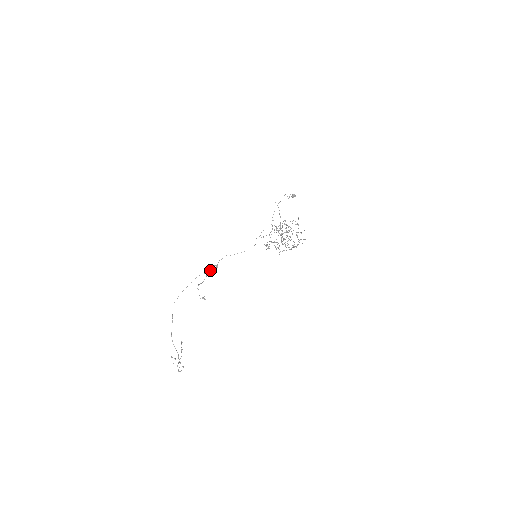
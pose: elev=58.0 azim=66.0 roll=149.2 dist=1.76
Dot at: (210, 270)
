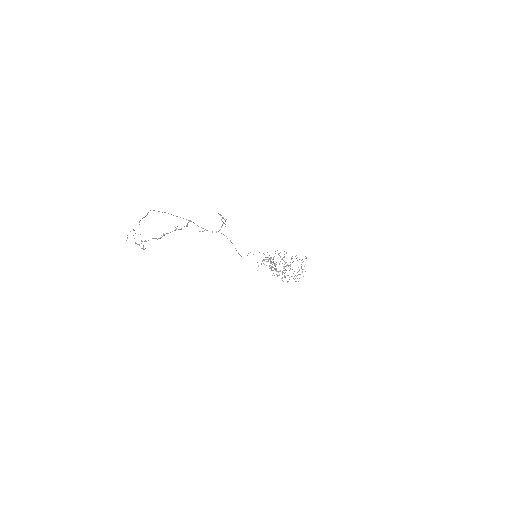
Dot at: (205, 229)
